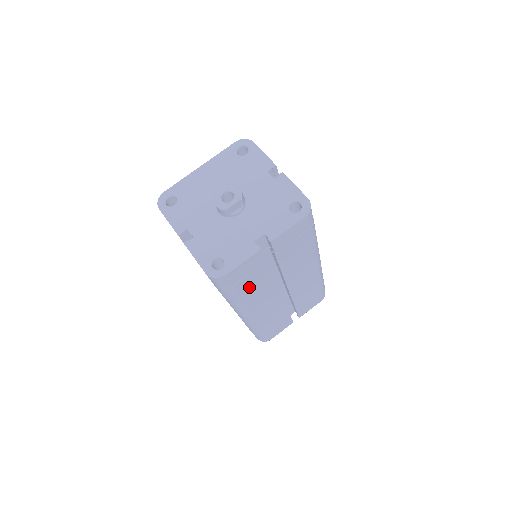
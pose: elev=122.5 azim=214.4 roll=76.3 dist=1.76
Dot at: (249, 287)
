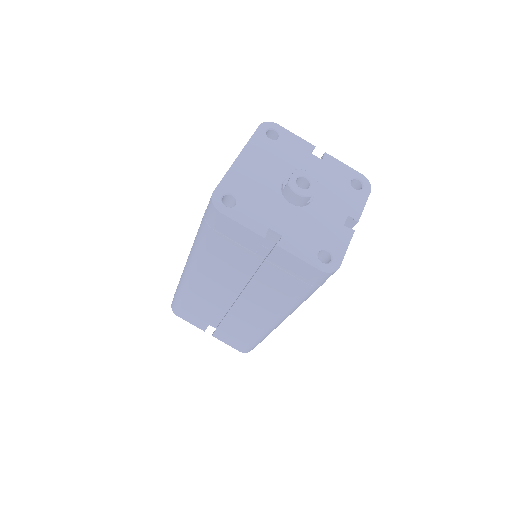
Dot at: occluded
